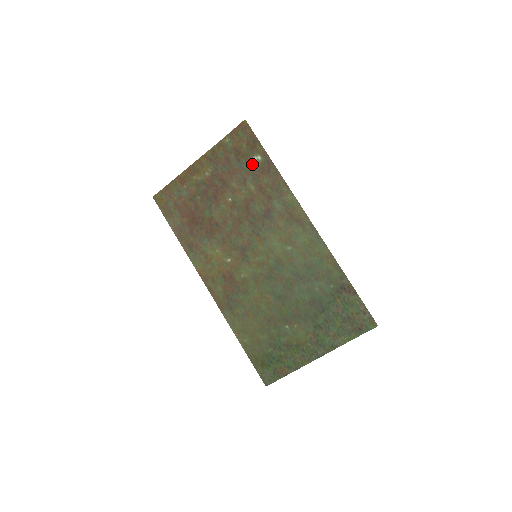
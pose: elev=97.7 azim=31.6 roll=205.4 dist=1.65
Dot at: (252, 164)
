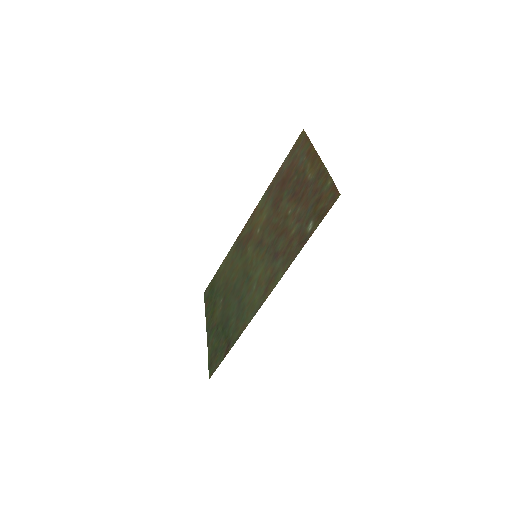
Dot at: (308, 222)
